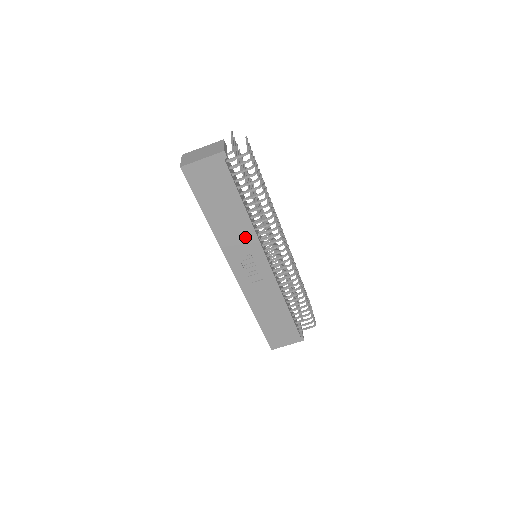
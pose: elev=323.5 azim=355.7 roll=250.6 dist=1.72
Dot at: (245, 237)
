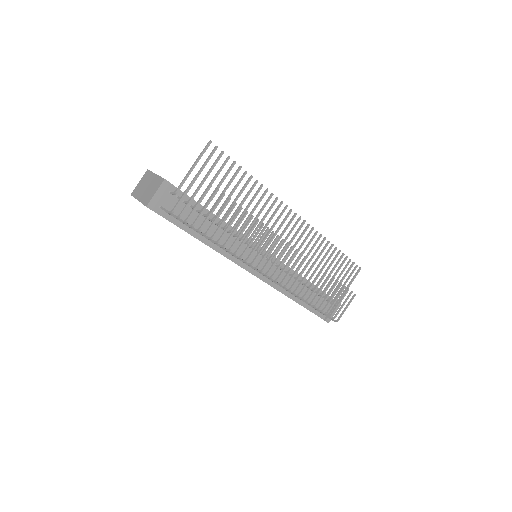
Dot at: occluded
